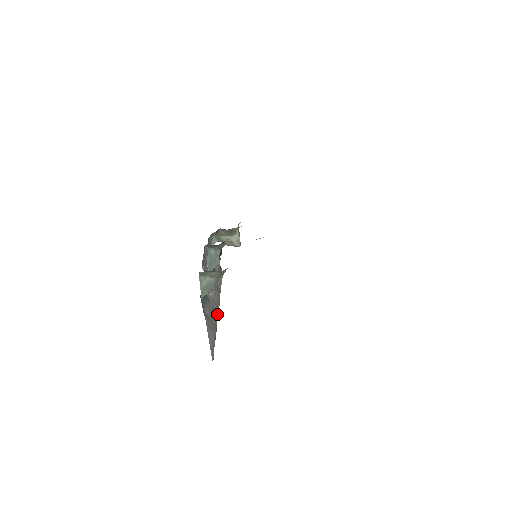
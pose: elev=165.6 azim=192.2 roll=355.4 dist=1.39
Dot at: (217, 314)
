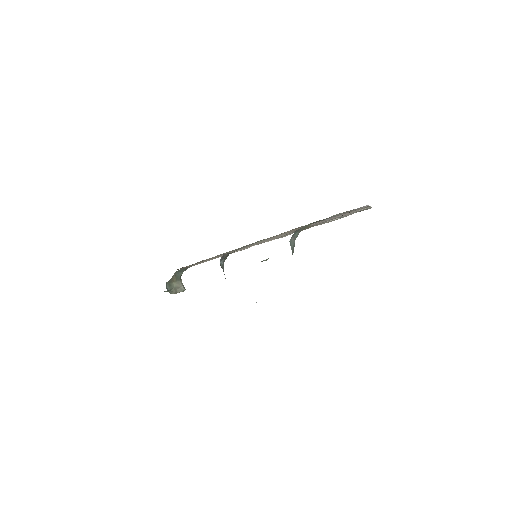
Dot at: occluded
